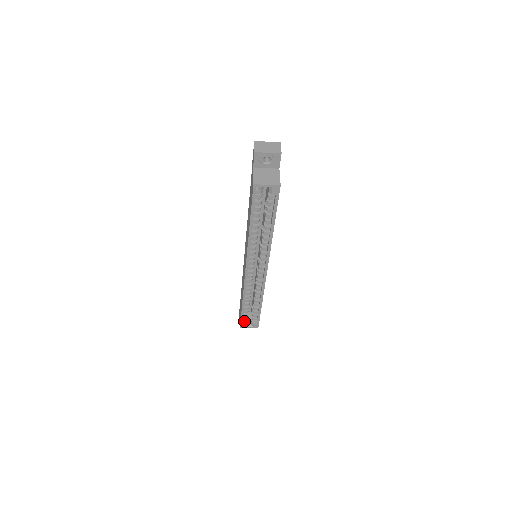
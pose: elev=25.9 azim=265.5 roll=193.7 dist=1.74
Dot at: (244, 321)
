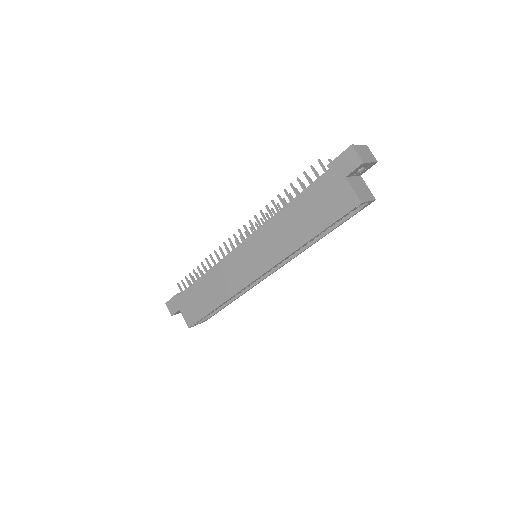
Dot at: occluded
